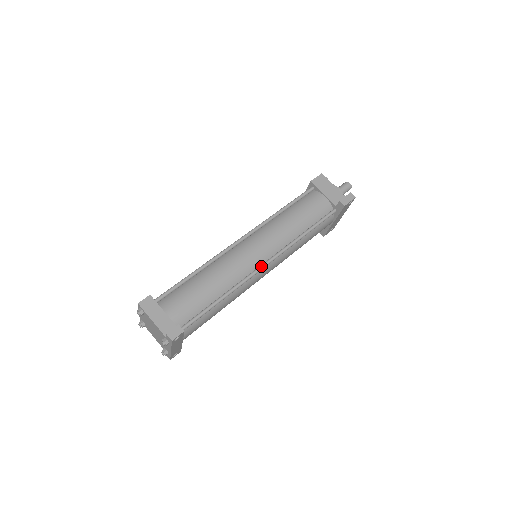
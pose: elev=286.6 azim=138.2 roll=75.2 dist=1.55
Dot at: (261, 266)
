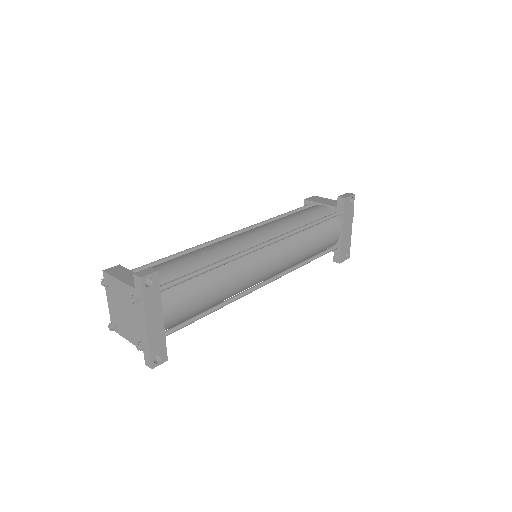
Dot at: (259, 244)
